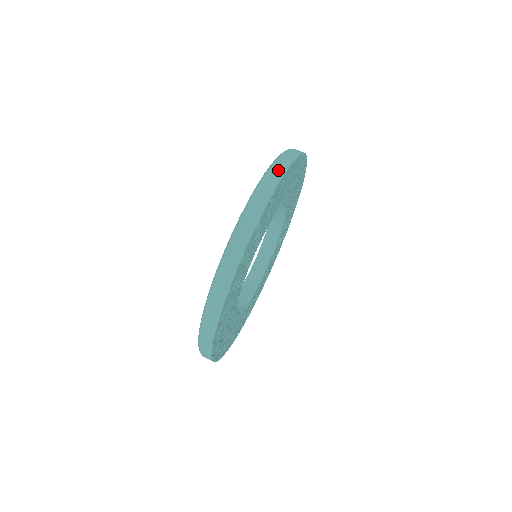
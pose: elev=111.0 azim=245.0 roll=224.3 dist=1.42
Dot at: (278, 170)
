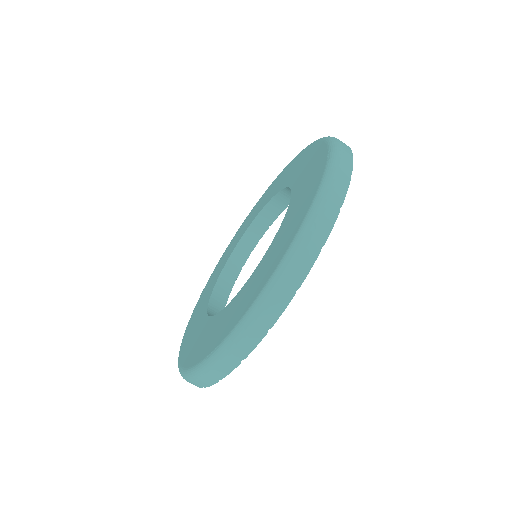
Dot at: (308, 254)
